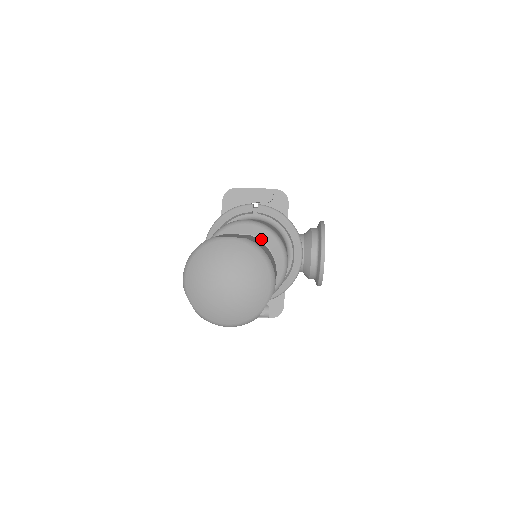
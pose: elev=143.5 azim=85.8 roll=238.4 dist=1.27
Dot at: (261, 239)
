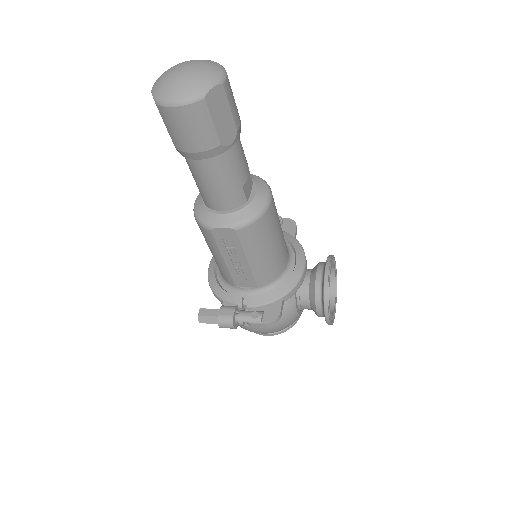
Dot at: occluded
